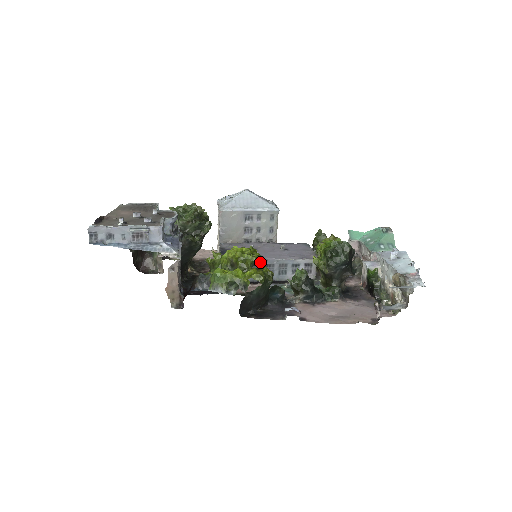
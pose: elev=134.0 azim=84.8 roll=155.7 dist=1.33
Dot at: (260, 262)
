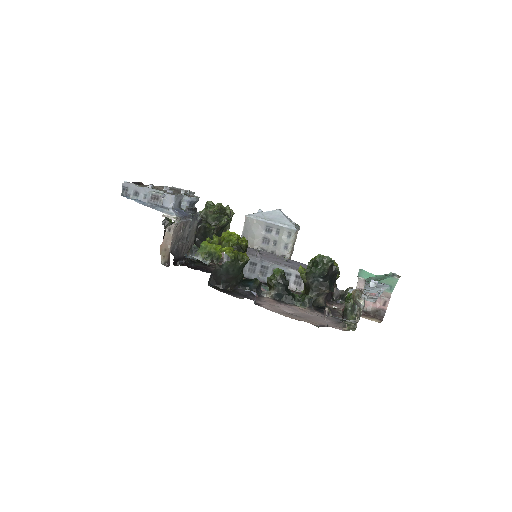
Dot at: (243, 248)
